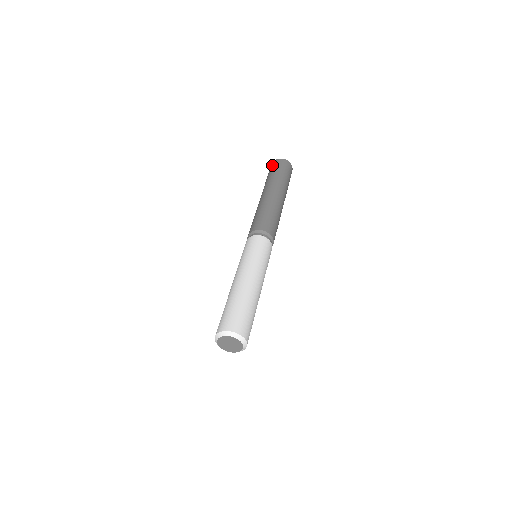
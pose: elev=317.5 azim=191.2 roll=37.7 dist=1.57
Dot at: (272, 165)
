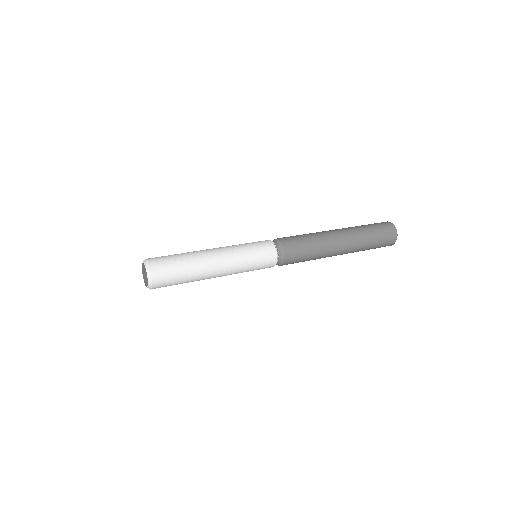
Dot at: occluded
